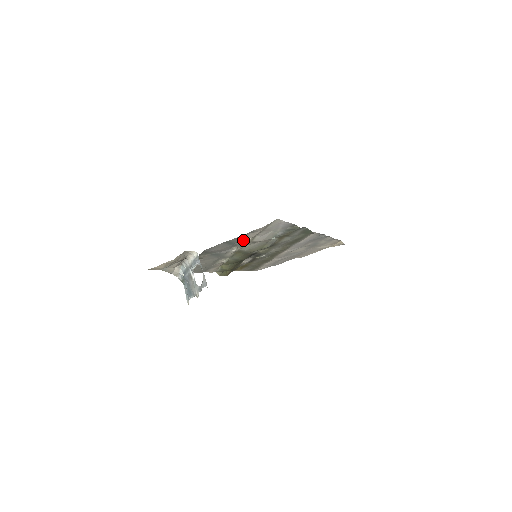
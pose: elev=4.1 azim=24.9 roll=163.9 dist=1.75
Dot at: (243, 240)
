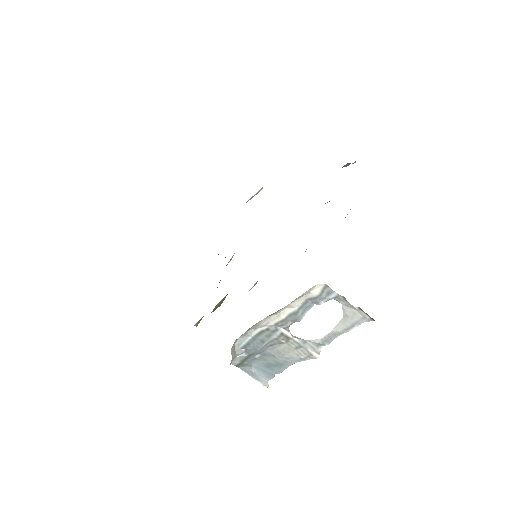
Dot at: occluded
